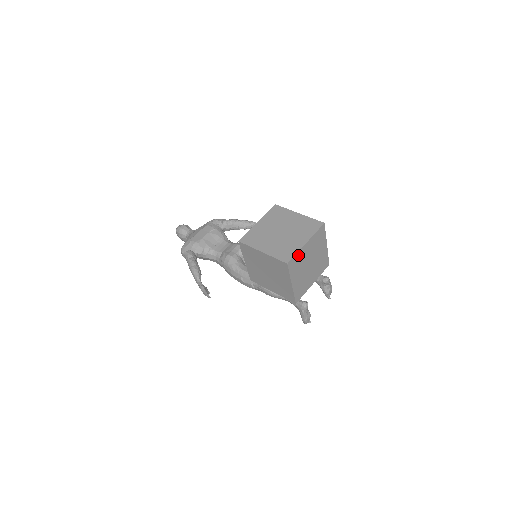
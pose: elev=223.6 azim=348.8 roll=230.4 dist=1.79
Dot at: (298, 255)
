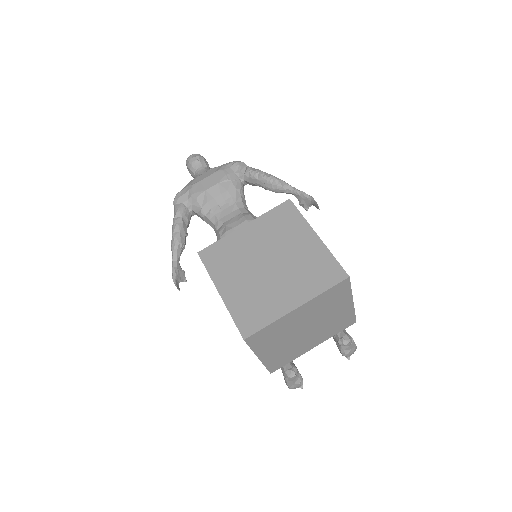
Dot at: (274, 325)
